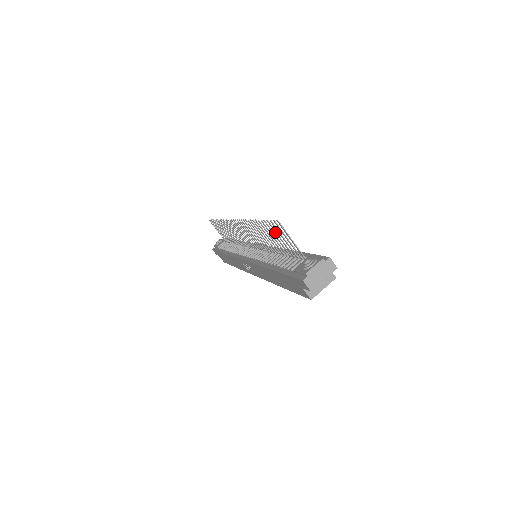
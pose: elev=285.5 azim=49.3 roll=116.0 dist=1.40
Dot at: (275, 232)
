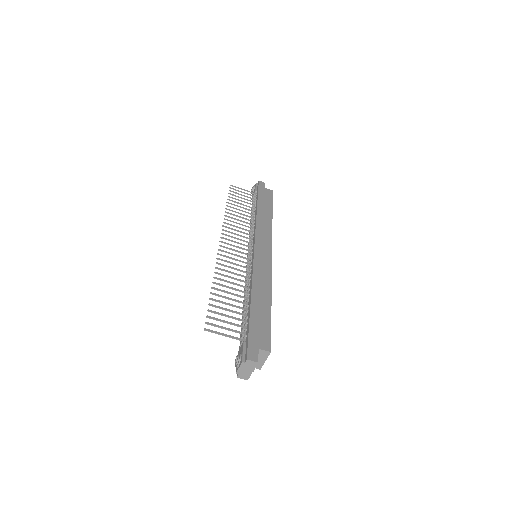
Dot at: (220, 314)
